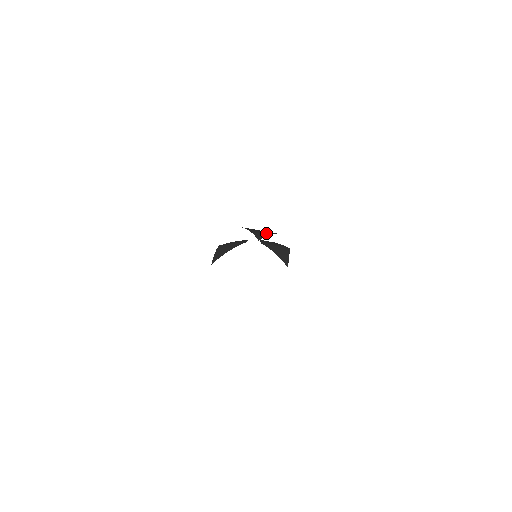
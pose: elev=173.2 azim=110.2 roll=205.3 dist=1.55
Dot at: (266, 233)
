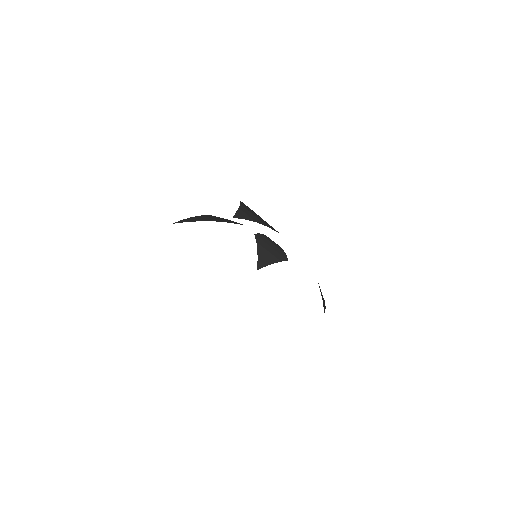
Dot at: (258, 220)
